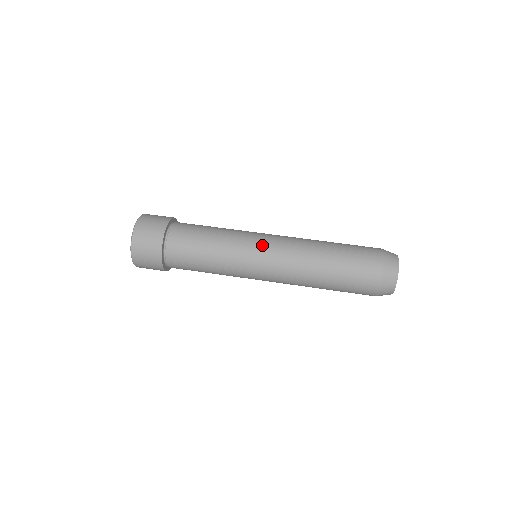
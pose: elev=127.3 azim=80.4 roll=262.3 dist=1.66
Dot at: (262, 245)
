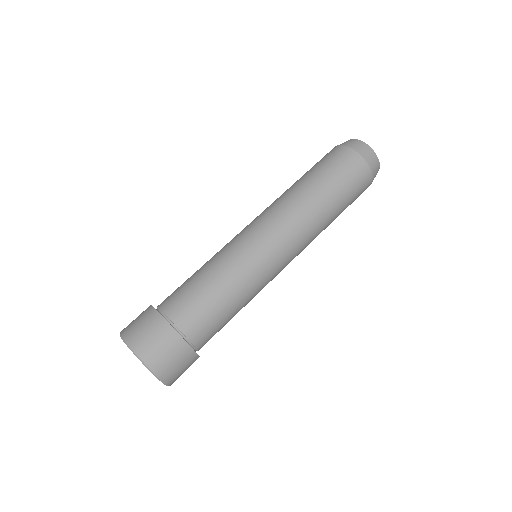
Dot at: (268, 245)
